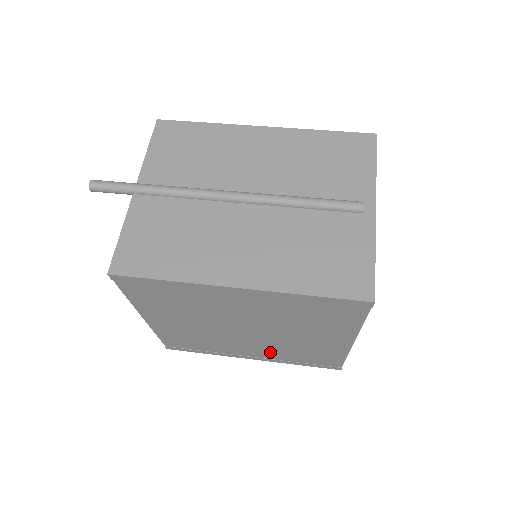
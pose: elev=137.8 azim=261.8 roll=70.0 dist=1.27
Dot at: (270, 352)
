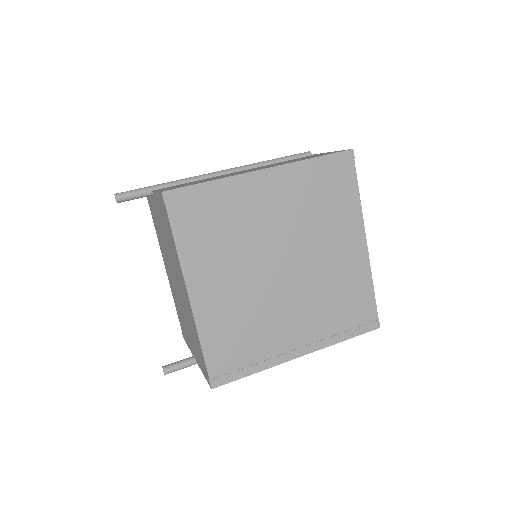
Dot at: (312, 319)
